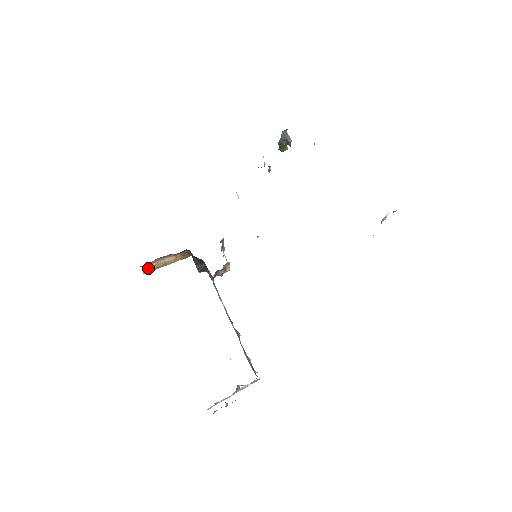
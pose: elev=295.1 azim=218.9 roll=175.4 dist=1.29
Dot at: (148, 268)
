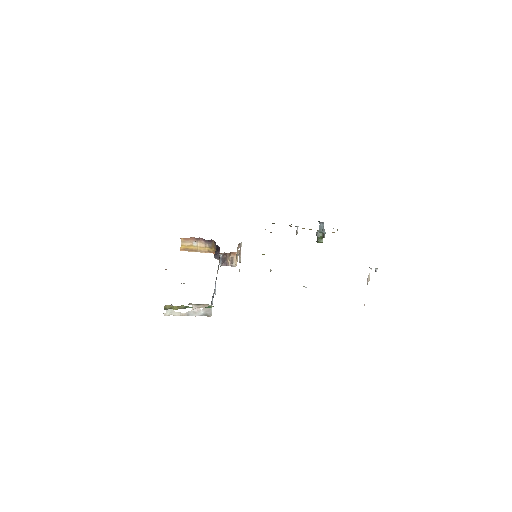
Dot at: (185, 245)
